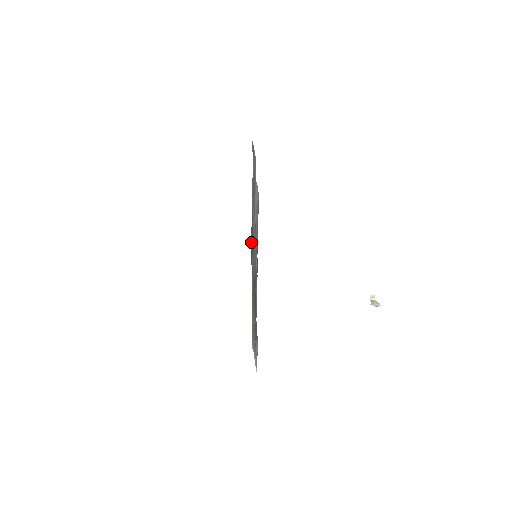
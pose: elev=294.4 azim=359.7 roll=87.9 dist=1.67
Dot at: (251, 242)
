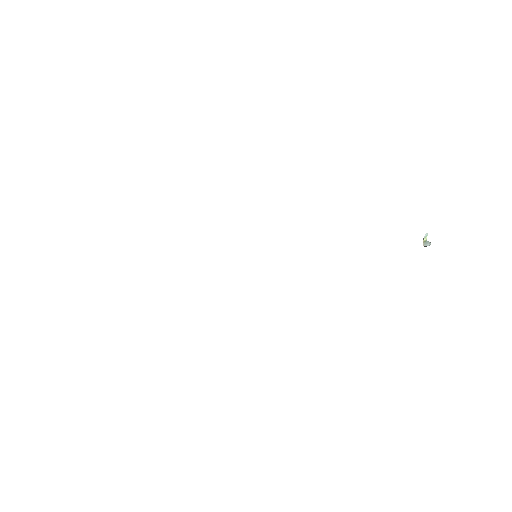
Dot at: occluded
